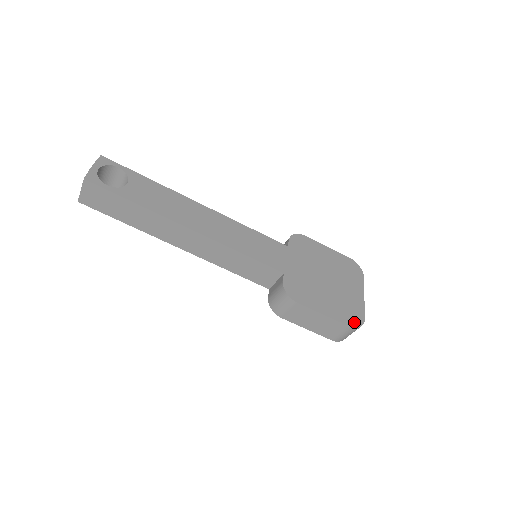
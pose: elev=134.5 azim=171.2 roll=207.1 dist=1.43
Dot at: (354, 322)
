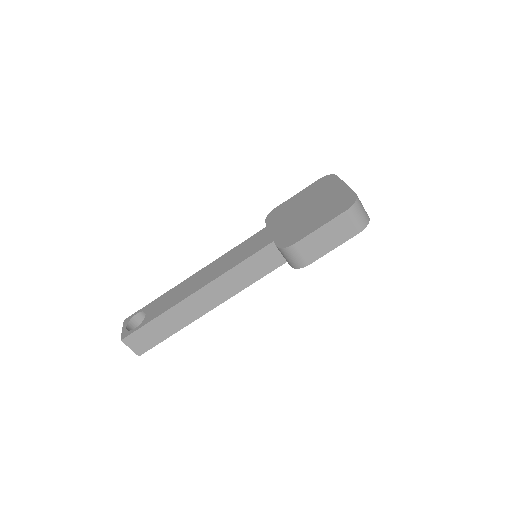
Dot at: (348, 204)
